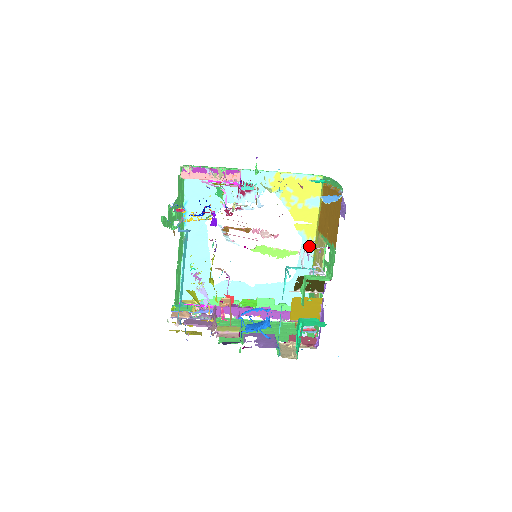
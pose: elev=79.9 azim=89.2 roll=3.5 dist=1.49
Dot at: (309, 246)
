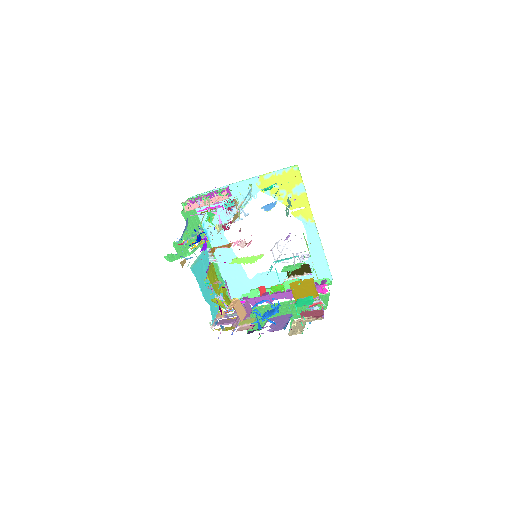
Dot at: occluded
